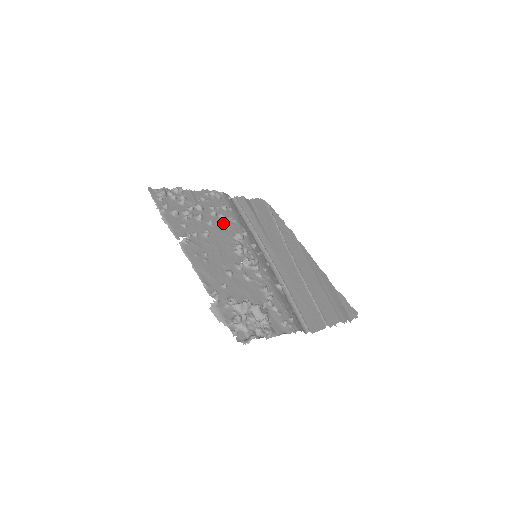
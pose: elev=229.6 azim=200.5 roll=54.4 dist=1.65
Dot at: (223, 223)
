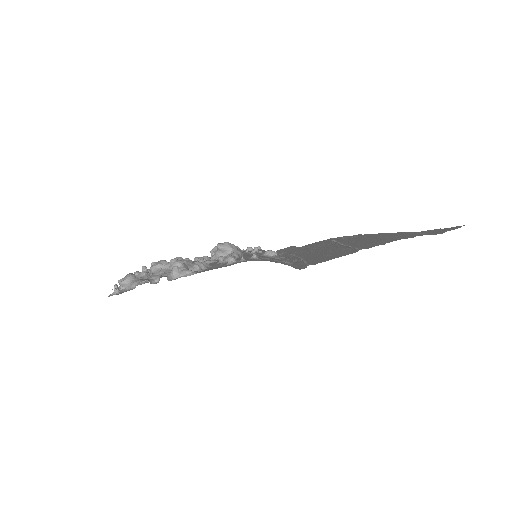
Dot at: occluded
